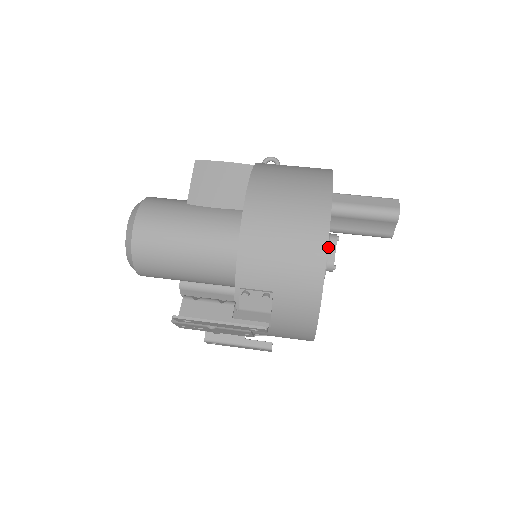
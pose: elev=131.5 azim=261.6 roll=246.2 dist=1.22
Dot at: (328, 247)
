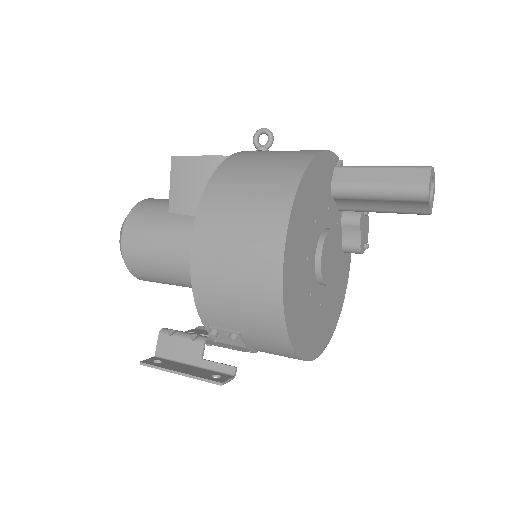
Dot at: (320, 256)
